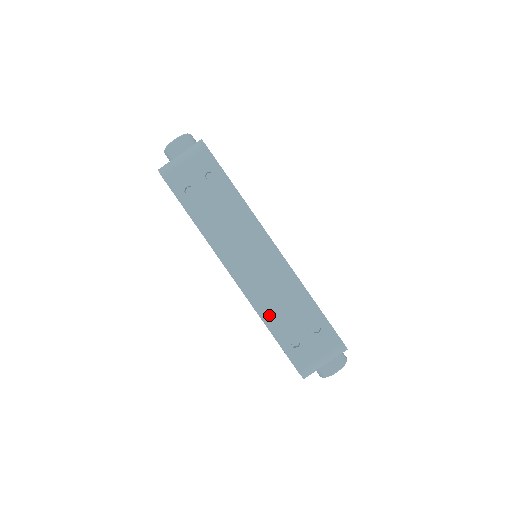
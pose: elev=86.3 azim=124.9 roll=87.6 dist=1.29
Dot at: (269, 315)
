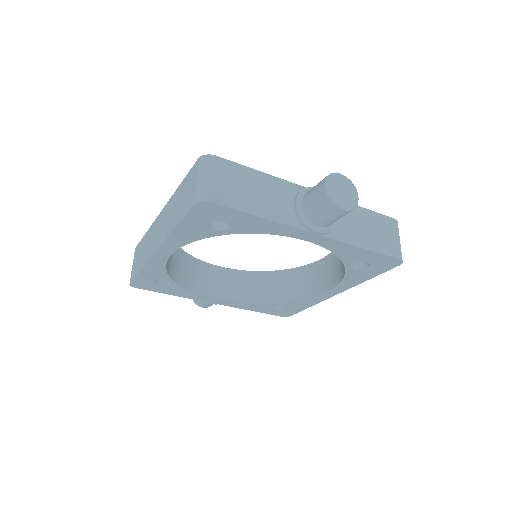
Dot at: (172, 225)
